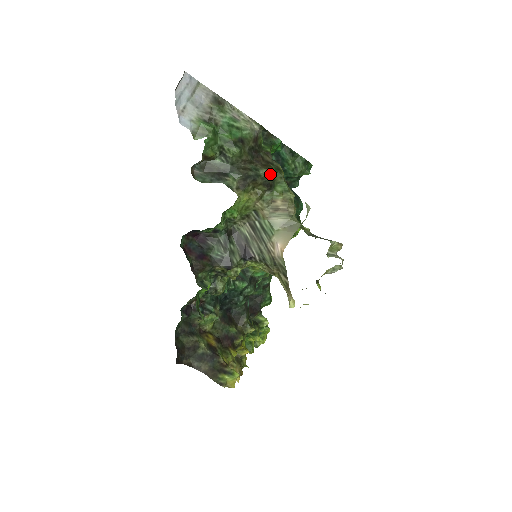
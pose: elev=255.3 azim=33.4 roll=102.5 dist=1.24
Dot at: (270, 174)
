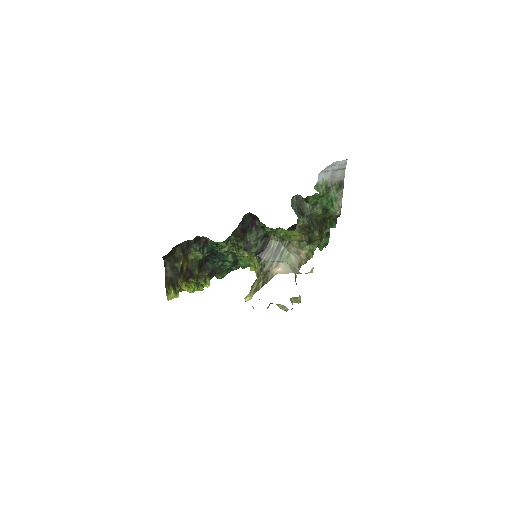
Dot at: (317, 237)
